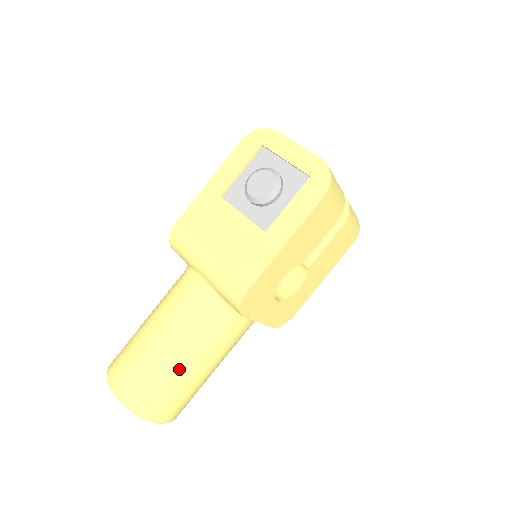
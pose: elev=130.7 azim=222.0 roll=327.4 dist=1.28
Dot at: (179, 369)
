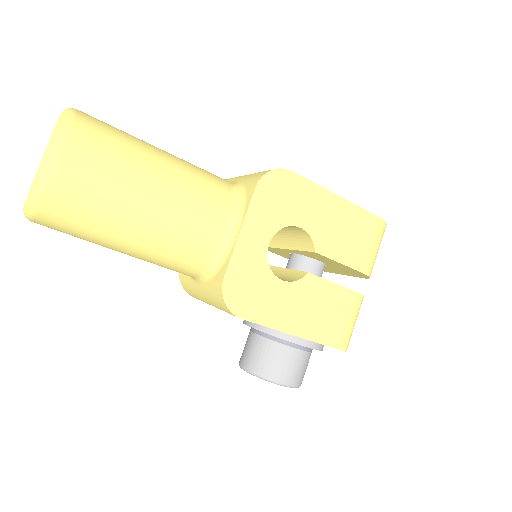
Dot at: (149, 155)
